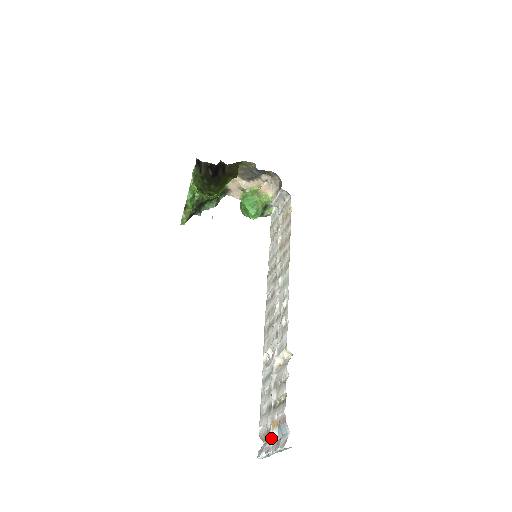
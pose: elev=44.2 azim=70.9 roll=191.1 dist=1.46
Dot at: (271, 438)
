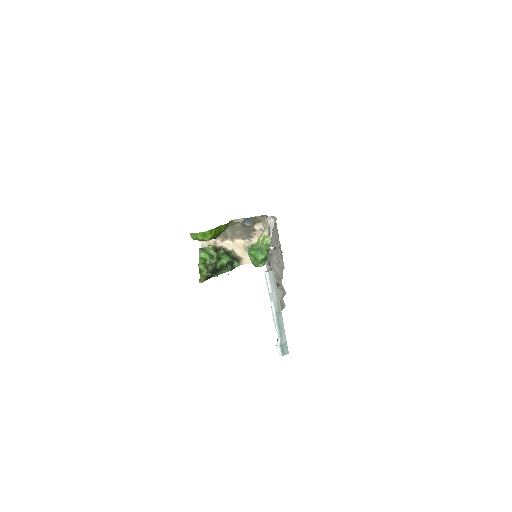
Dot at: occluded
